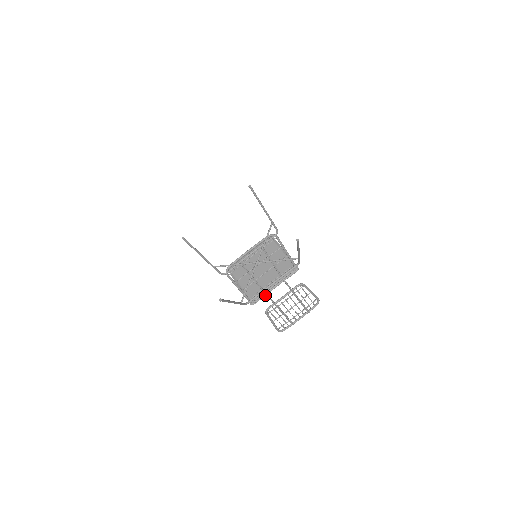
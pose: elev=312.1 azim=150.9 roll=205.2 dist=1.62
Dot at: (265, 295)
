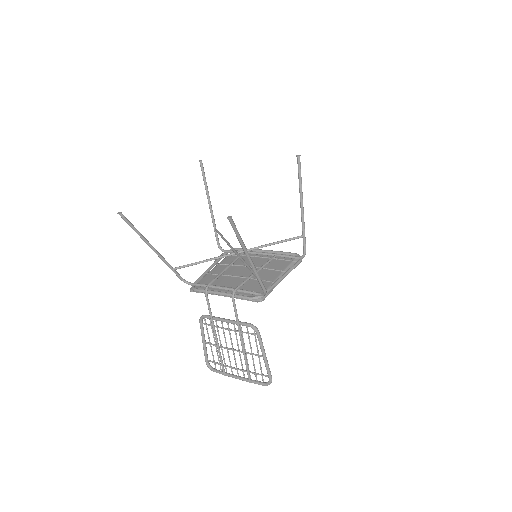
Dot at: (206, 292)
